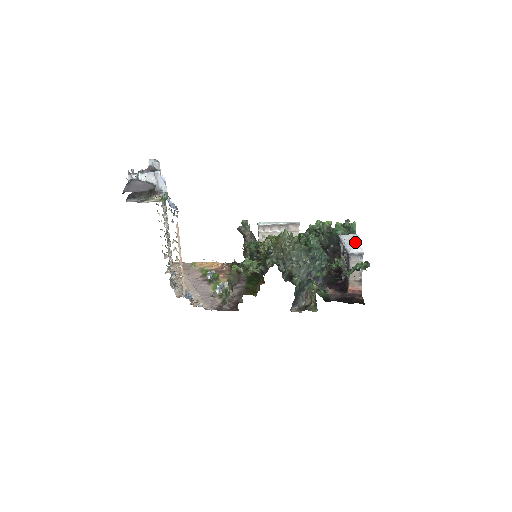
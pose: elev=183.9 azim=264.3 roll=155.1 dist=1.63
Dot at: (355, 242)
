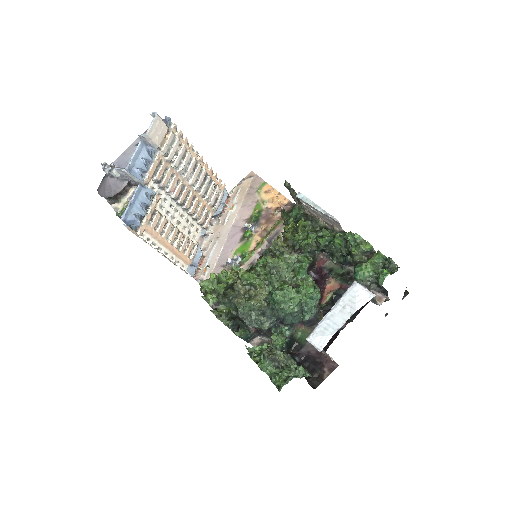
Dot at: (334, 324)
